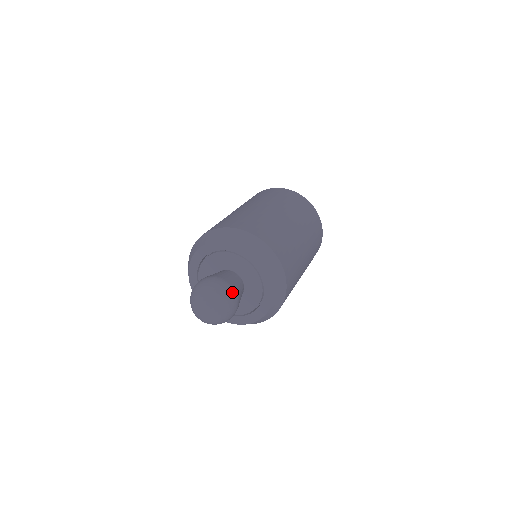
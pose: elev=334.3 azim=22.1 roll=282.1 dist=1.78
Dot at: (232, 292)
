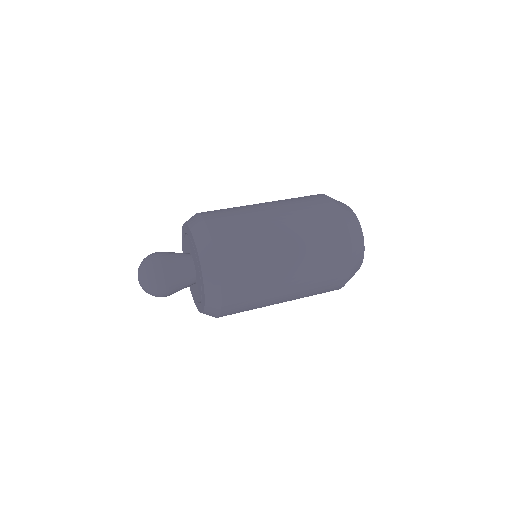
Dot at: (158, 257)
